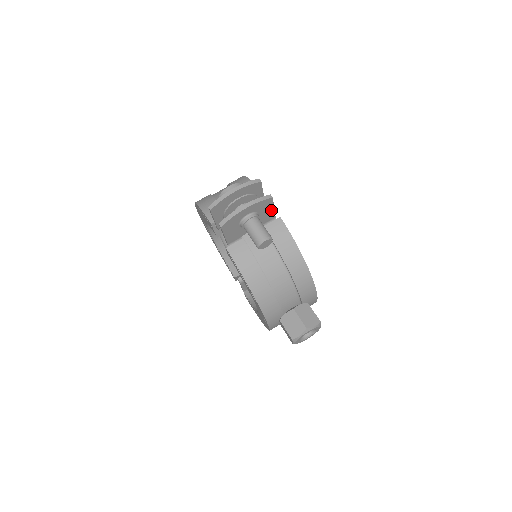
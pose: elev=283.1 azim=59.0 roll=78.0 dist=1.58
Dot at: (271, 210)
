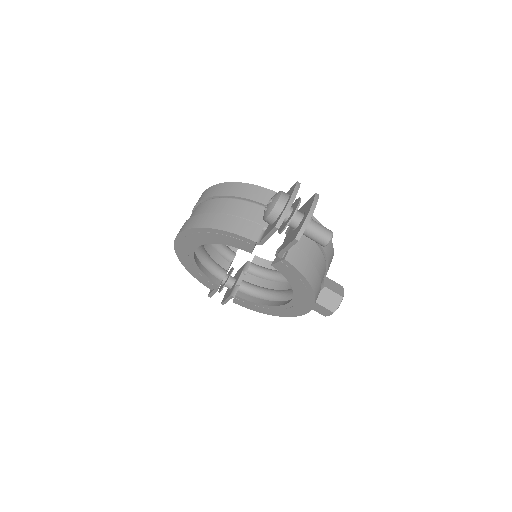
Dot at: occluded
